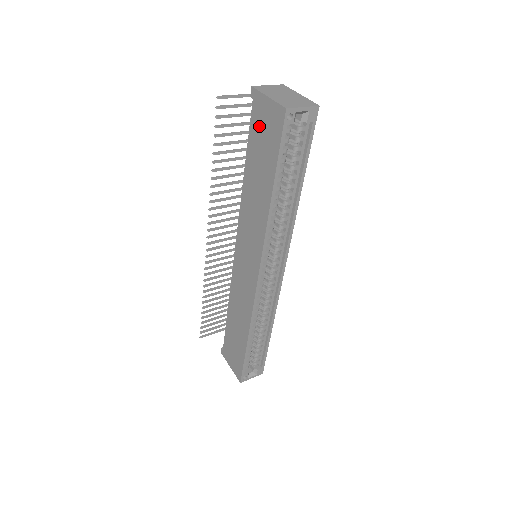
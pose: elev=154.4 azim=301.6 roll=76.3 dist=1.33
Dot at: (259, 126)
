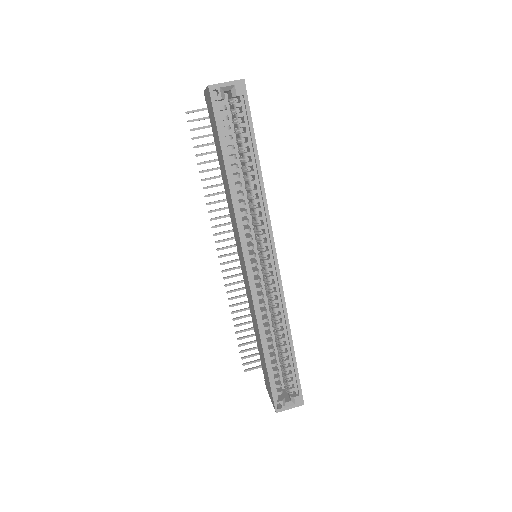
Dot at: (211, 119)
